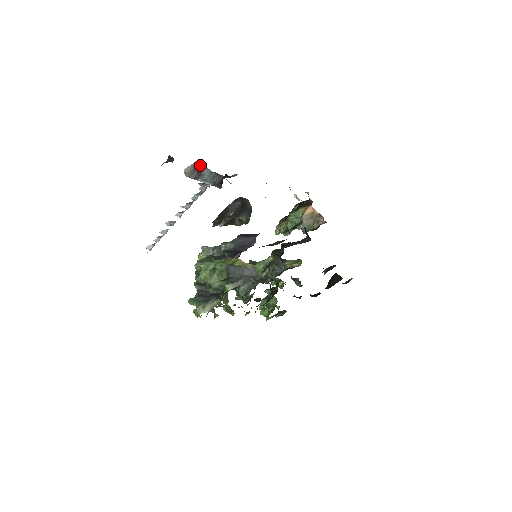
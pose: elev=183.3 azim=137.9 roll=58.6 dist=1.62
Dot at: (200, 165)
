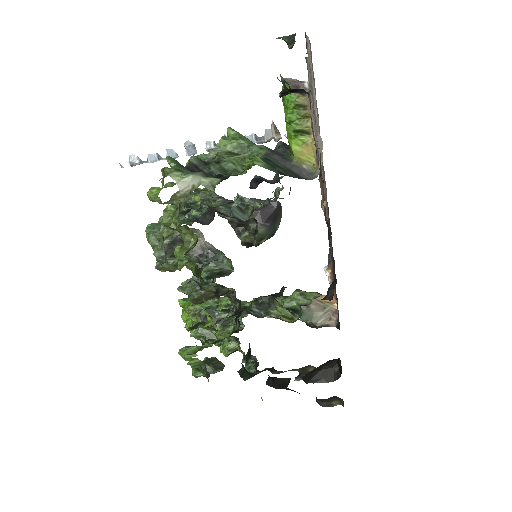
Dot at: occluded
